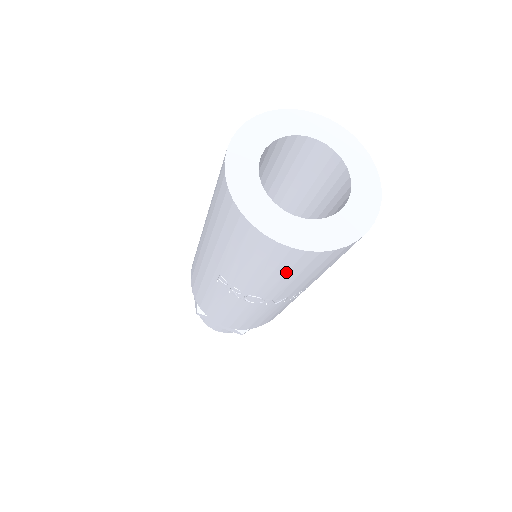
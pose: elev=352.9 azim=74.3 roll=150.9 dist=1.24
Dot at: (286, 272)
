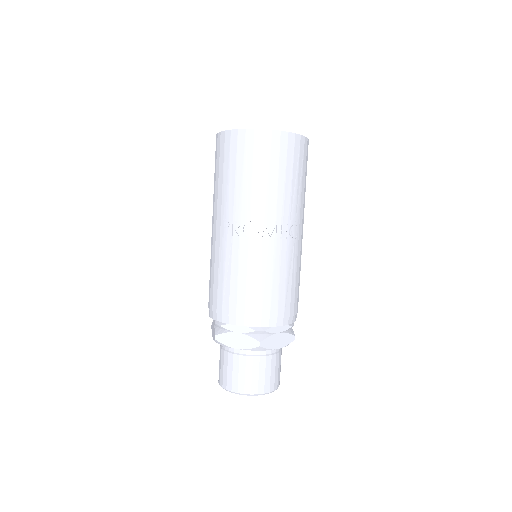
Dot at: (260, 166)
